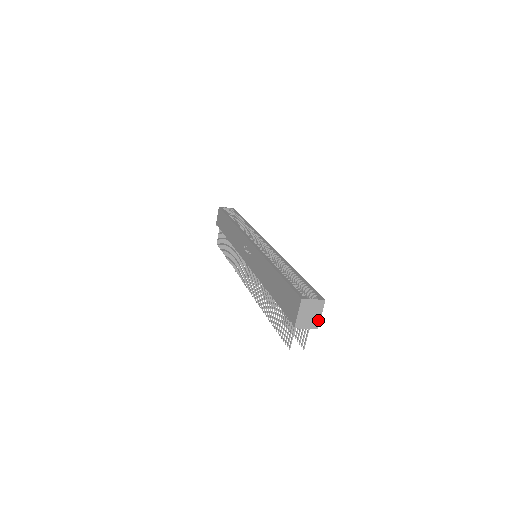
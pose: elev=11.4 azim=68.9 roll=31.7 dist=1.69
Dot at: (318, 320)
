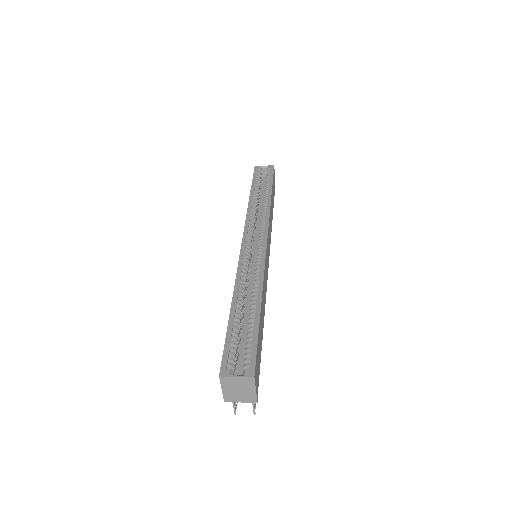
Dot at: (254, 395)
